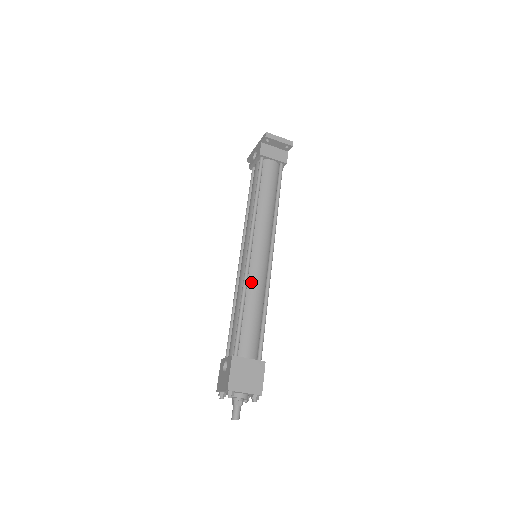
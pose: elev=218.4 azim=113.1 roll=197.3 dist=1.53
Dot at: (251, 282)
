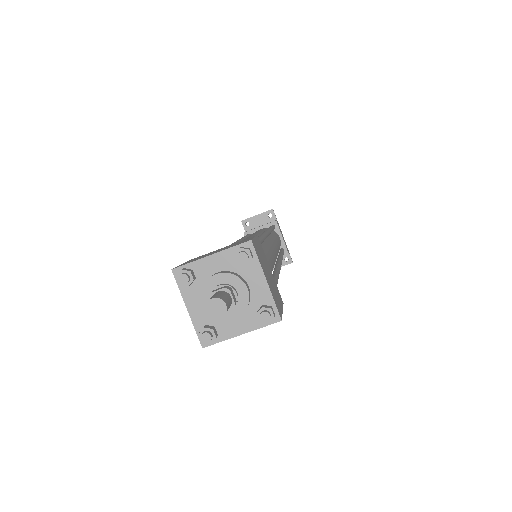
Dot at: occluded
